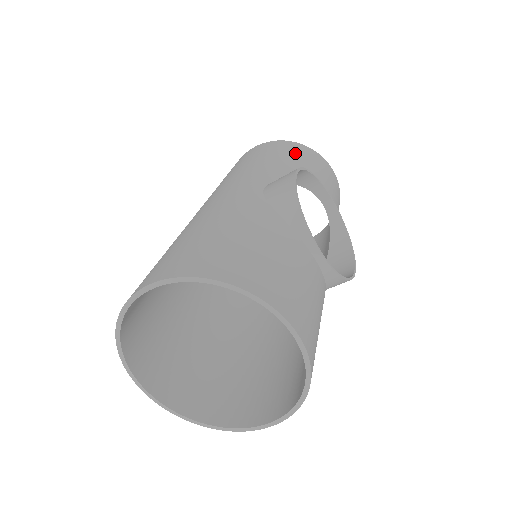
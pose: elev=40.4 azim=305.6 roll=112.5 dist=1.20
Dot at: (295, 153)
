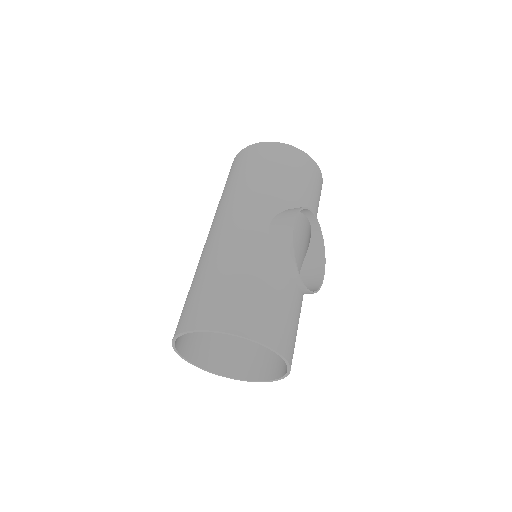
Dot at: (293, 166)
